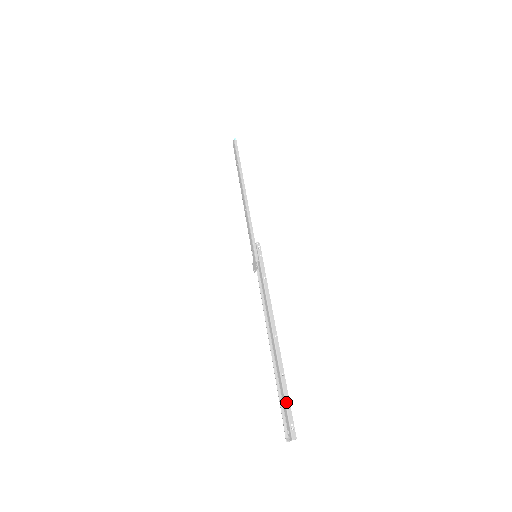
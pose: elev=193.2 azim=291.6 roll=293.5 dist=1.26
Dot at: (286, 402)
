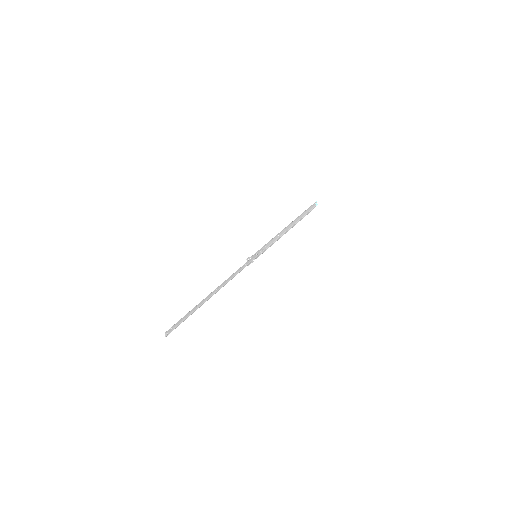
Dot at: (183, 317)
